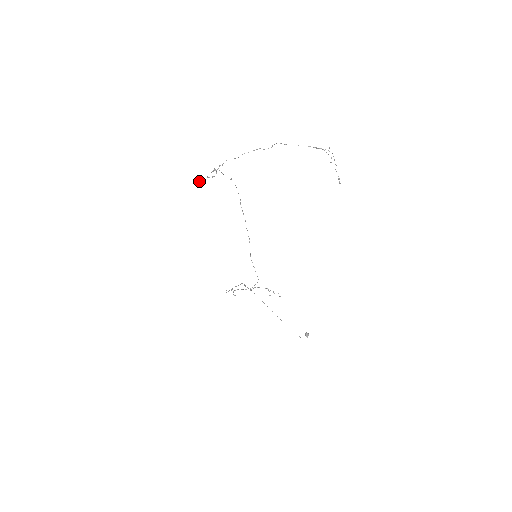
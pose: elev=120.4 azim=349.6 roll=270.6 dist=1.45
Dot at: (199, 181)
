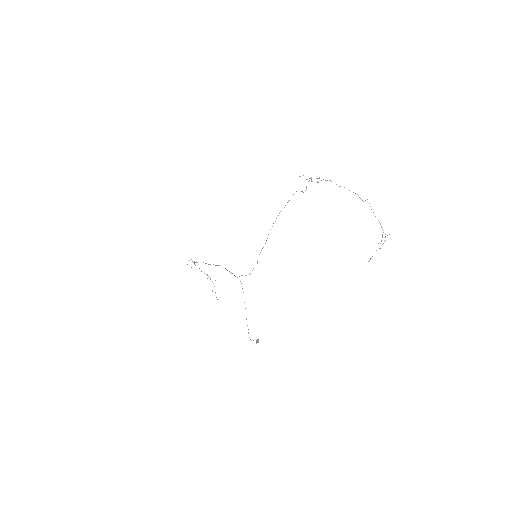
Dot at: (303, 175)
